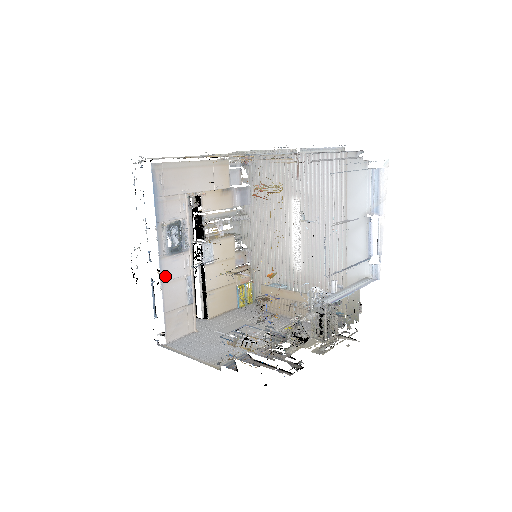
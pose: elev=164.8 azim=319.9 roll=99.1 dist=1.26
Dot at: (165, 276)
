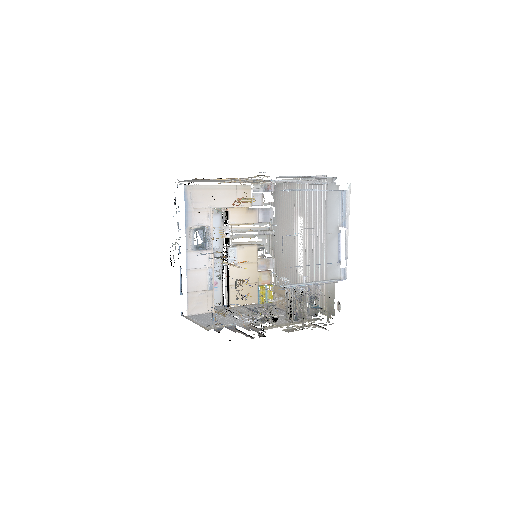
Dot at: (190, 265)
